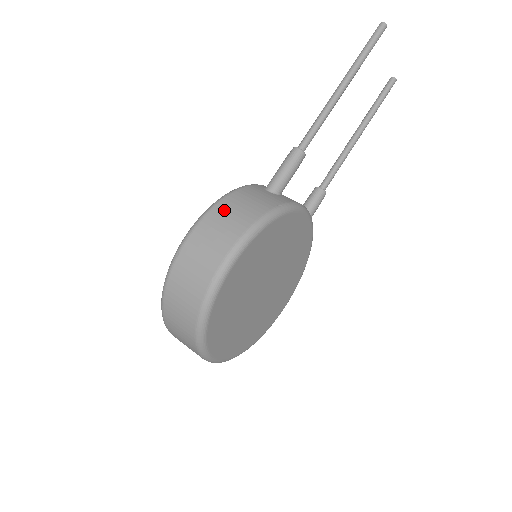
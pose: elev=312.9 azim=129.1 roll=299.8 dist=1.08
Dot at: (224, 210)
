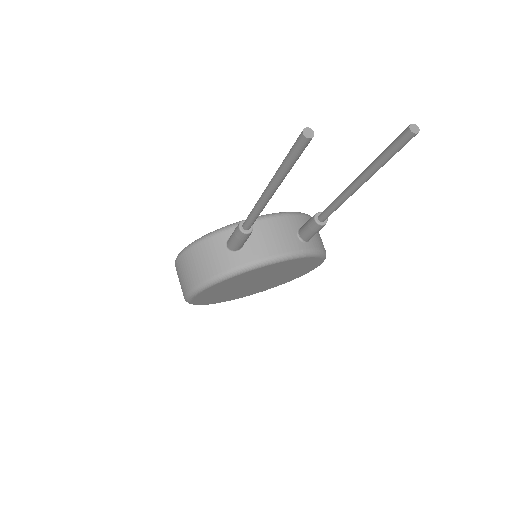
Dot at: (187, 261)
